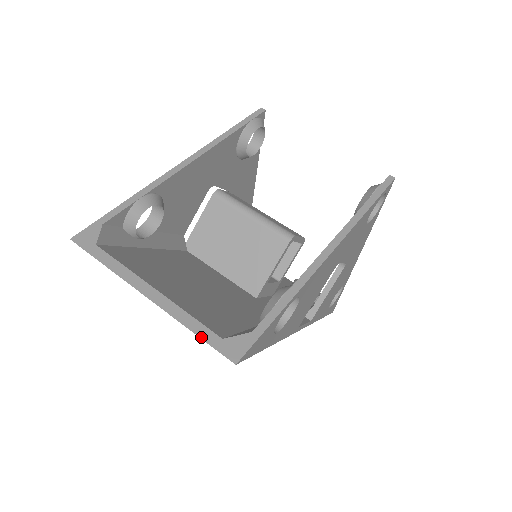
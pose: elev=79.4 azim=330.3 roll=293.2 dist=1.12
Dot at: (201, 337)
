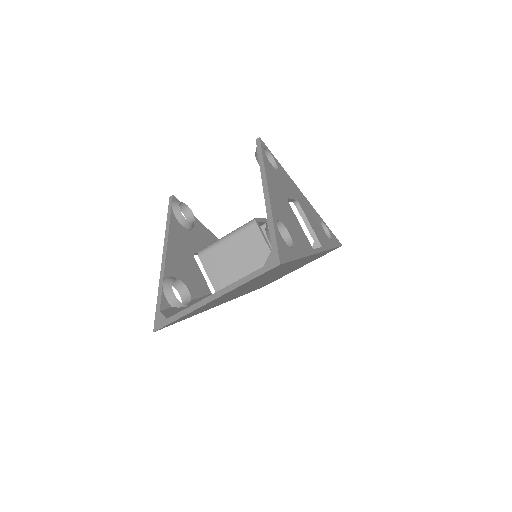
Dot at: (254, 278)
